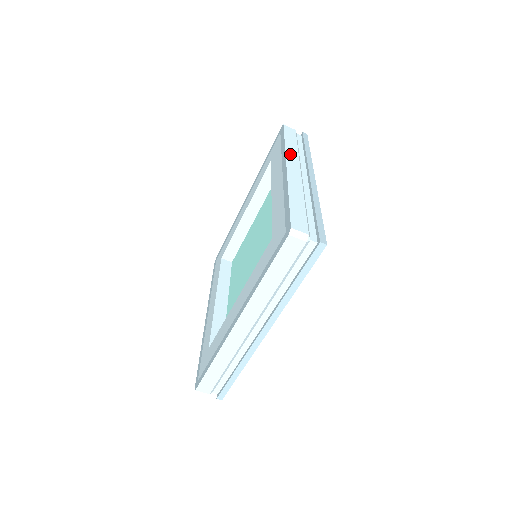
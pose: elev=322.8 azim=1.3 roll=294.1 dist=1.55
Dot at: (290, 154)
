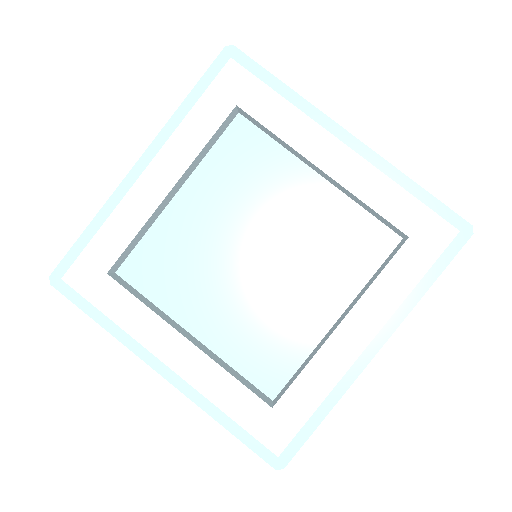
Dot at: (316, 110)
